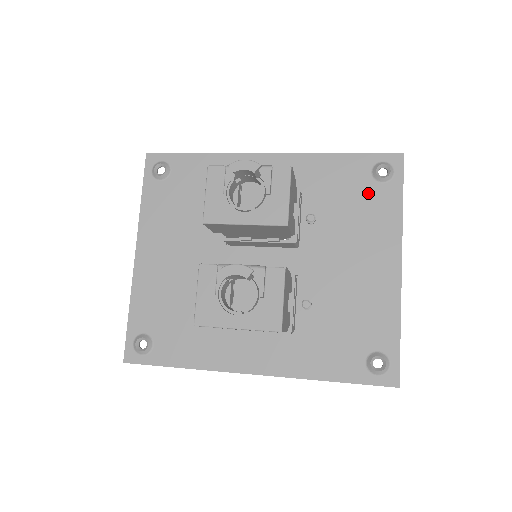
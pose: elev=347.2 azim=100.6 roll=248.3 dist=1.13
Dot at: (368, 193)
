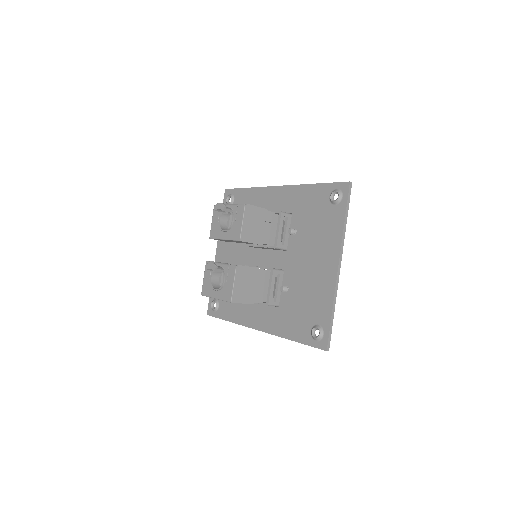
Dot at: (326, 213)
